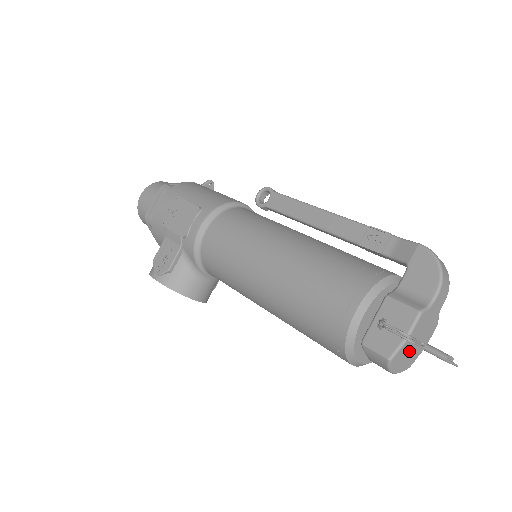
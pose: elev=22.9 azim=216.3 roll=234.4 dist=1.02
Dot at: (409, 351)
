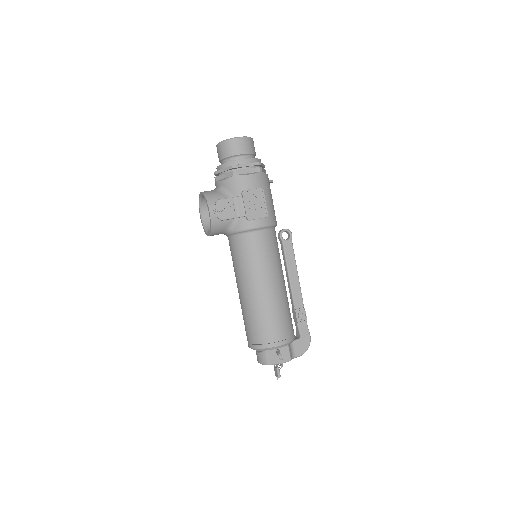
Dot at: occluded
